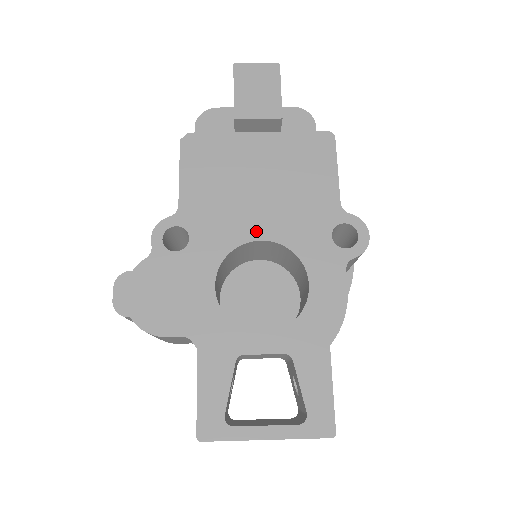
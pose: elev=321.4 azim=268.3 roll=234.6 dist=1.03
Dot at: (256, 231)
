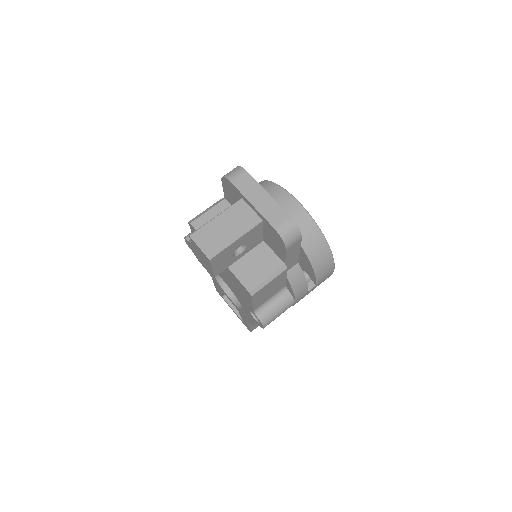
Dot at: (223, 279)
